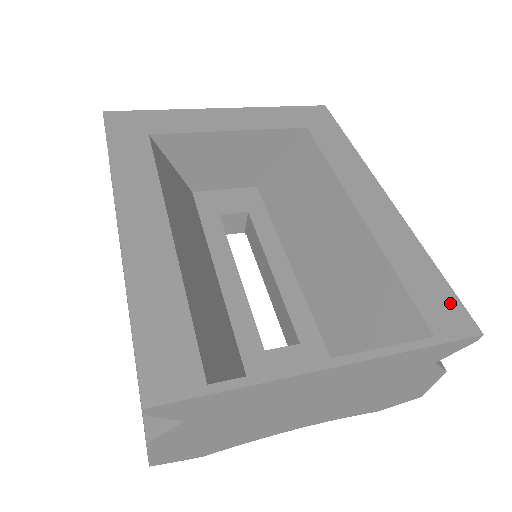
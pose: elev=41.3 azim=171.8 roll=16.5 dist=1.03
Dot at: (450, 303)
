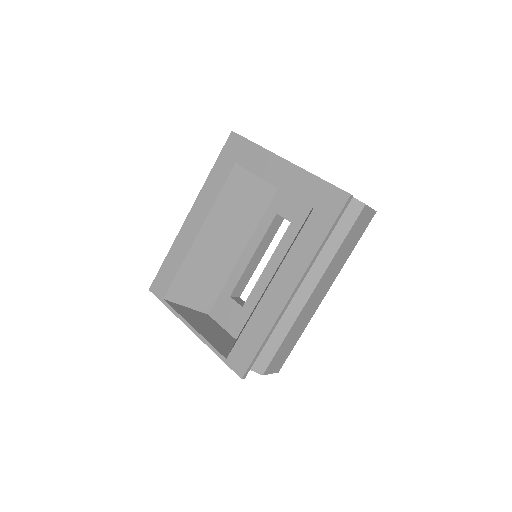
Dot at: (247, 358)
